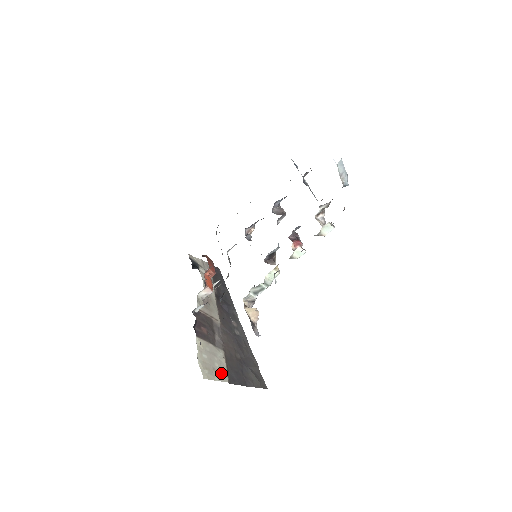
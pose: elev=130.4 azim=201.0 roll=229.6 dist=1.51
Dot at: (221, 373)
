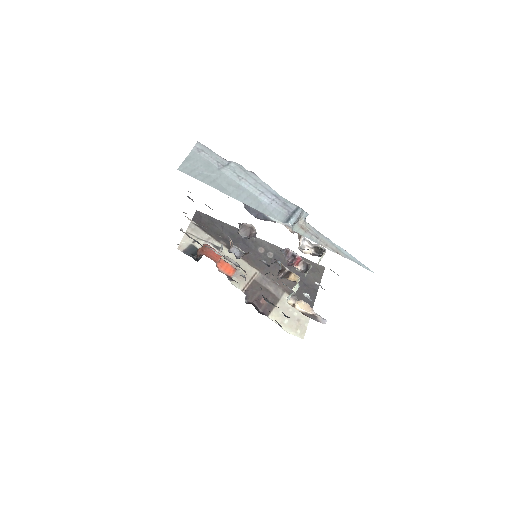
Dot at: (303, 315)
